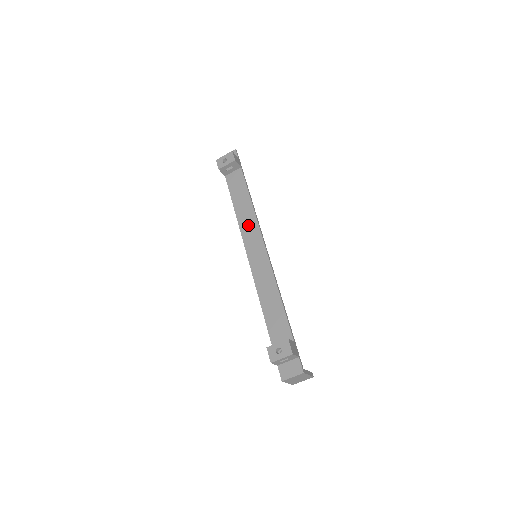
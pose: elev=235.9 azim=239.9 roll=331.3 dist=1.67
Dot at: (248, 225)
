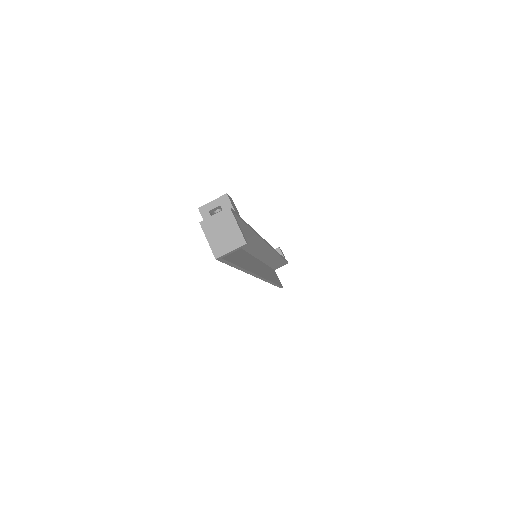
Dot at: occluded
